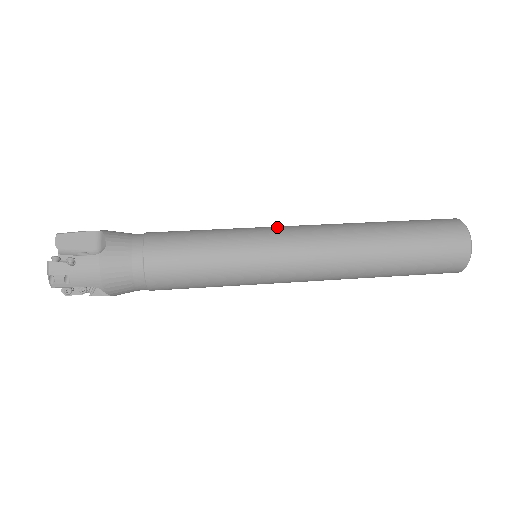
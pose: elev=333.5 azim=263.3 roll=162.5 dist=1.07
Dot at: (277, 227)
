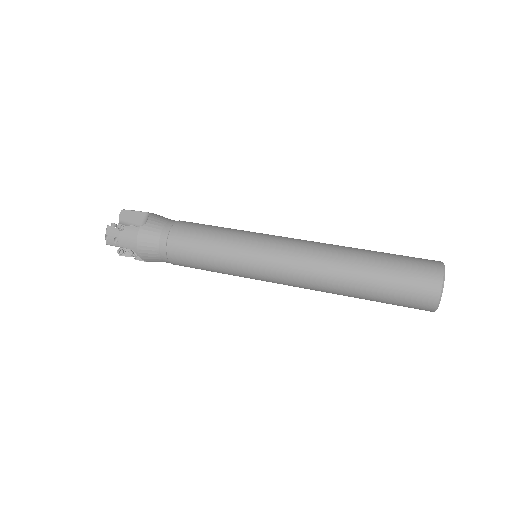
Dot at: (276, 236)
